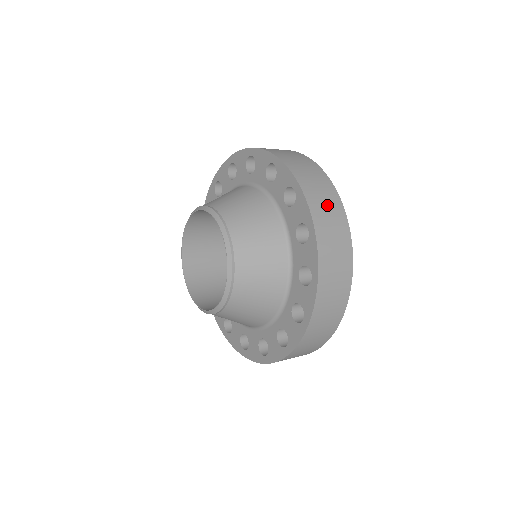
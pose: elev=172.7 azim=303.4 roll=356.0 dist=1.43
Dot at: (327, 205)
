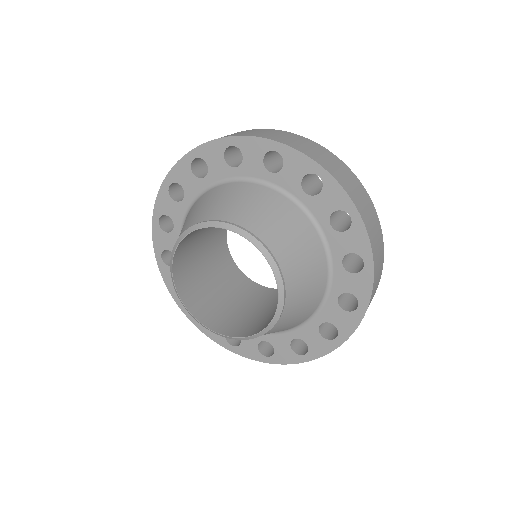
Dot at: (378, 278)
